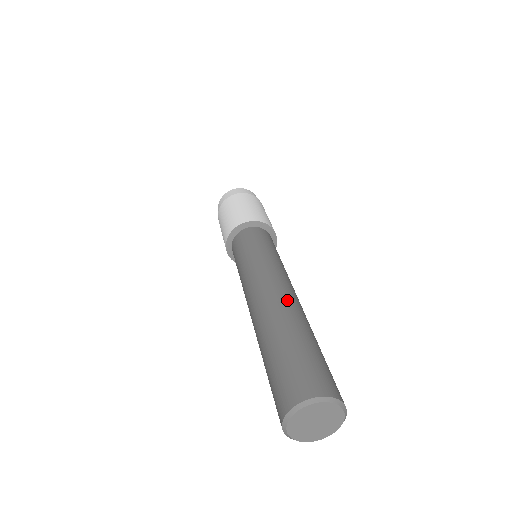
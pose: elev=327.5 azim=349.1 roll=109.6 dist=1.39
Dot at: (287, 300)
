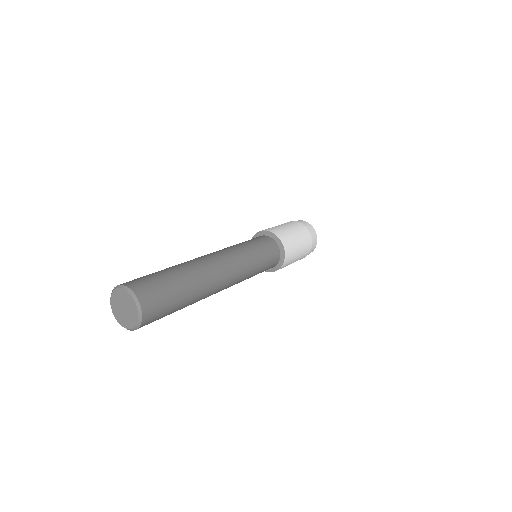
Dot at: (214, 273)
